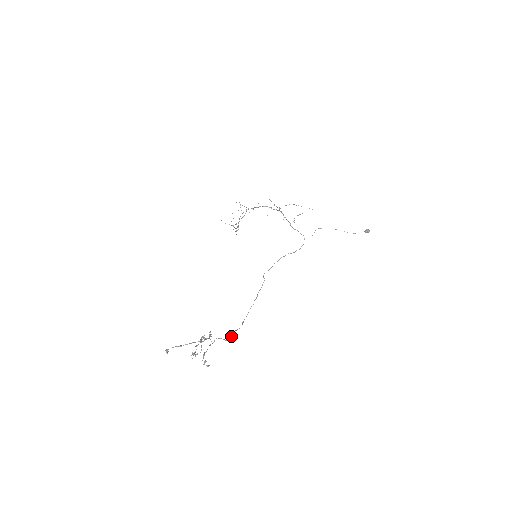
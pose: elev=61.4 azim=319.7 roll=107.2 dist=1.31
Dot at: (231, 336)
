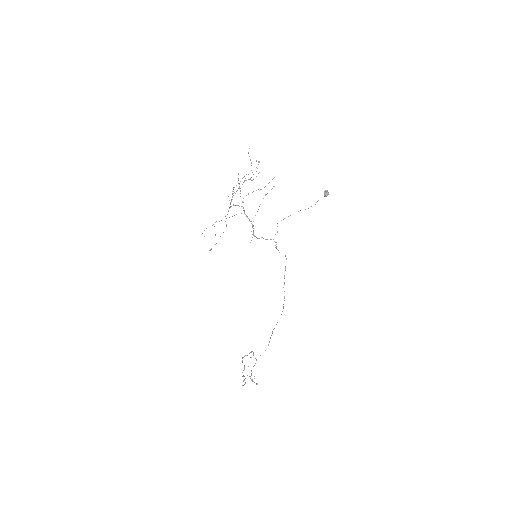
Dot at: (268, 344)
